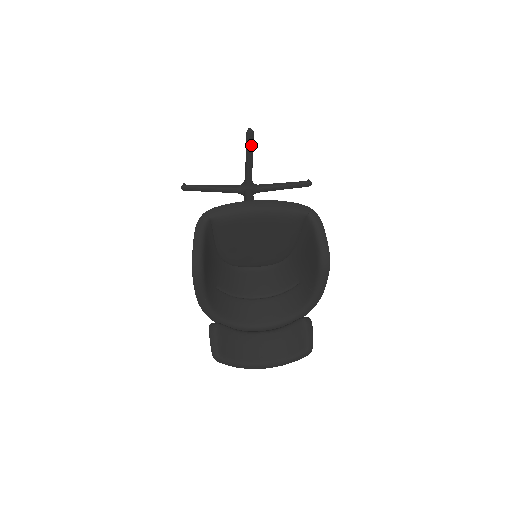
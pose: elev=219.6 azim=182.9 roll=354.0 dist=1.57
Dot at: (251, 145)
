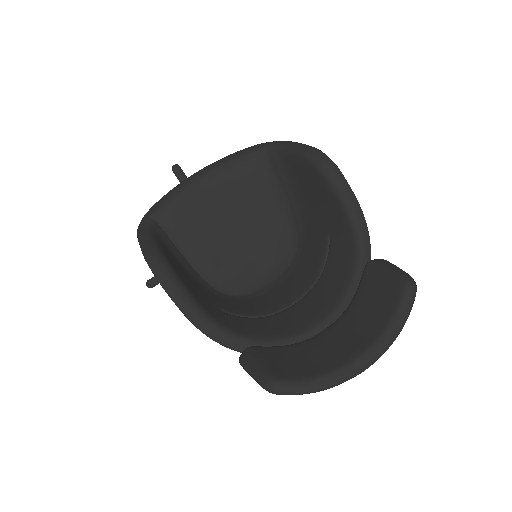
Dot at: occluded
